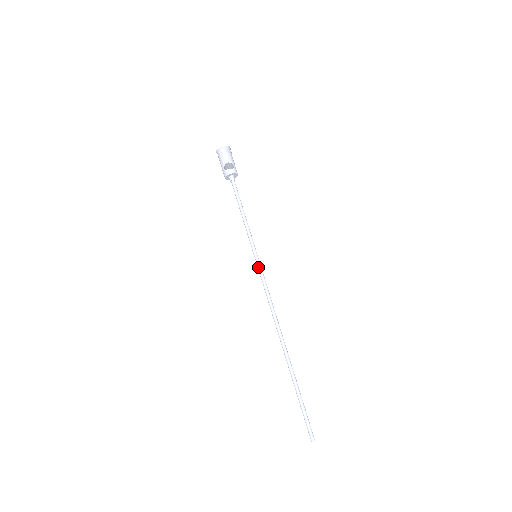
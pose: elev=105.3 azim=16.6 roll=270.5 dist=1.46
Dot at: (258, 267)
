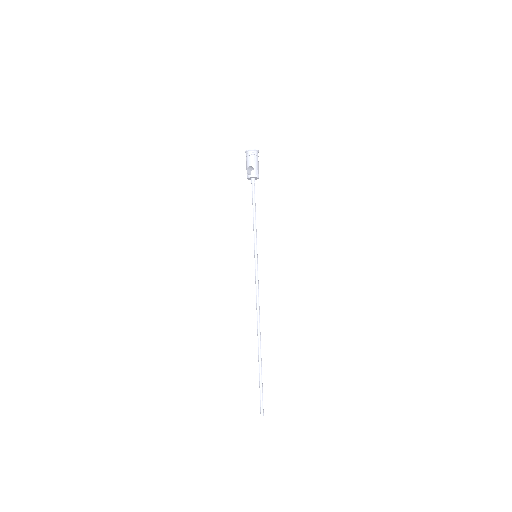
Dot at: (255, 266)
